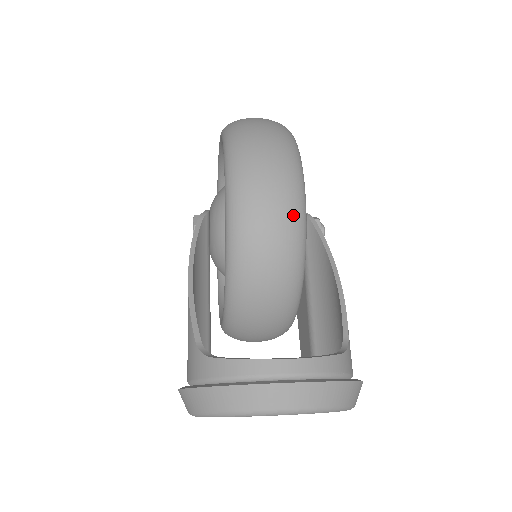
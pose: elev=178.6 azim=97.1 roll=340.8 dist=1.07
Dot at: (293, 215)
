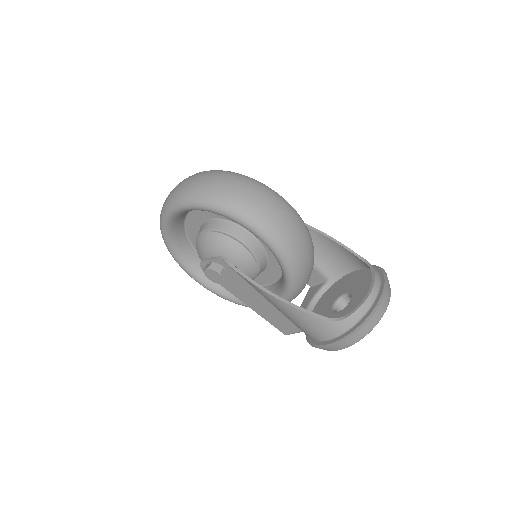
Dot at: (302, 222)
